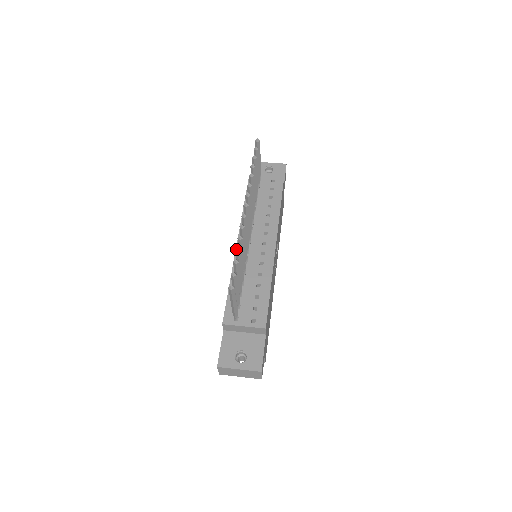
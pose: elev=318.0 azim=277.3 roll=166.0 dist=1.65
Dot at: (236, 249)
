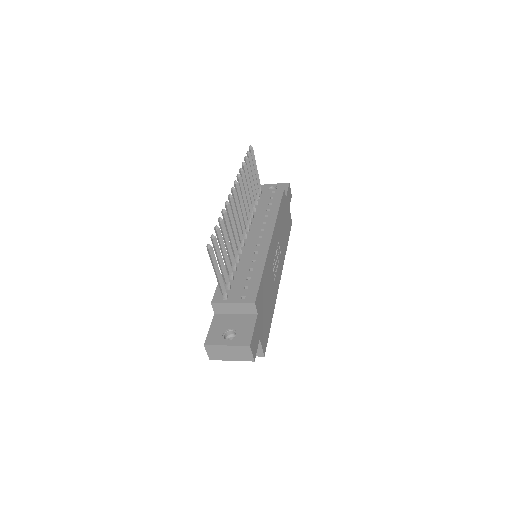
Dot at: (218, 219)
